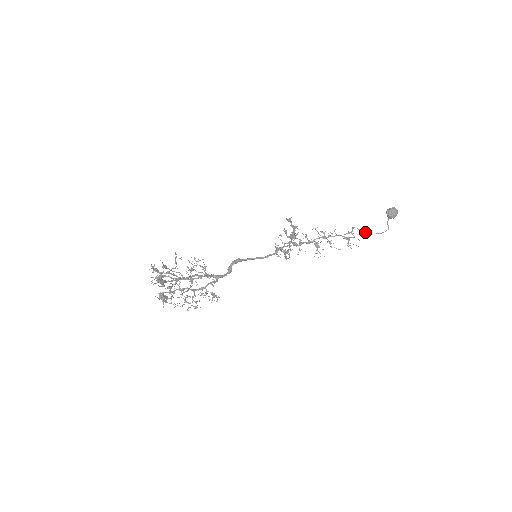
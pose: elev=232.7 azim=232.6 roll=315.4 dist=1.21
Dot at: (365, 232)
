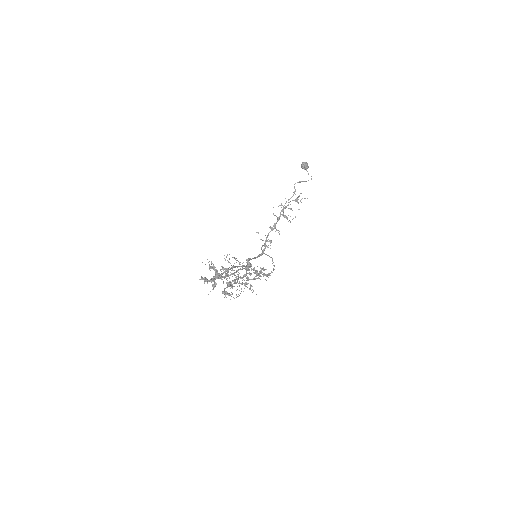
Dot at: (302, 181)
